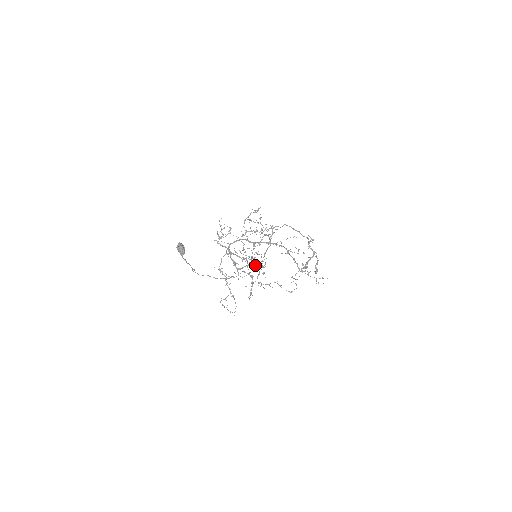
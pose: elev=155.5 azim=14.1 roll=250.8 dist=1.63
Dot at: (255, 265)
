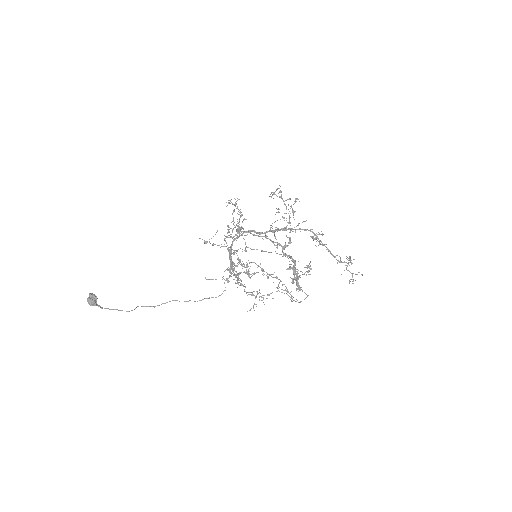
Dot at: occluded
